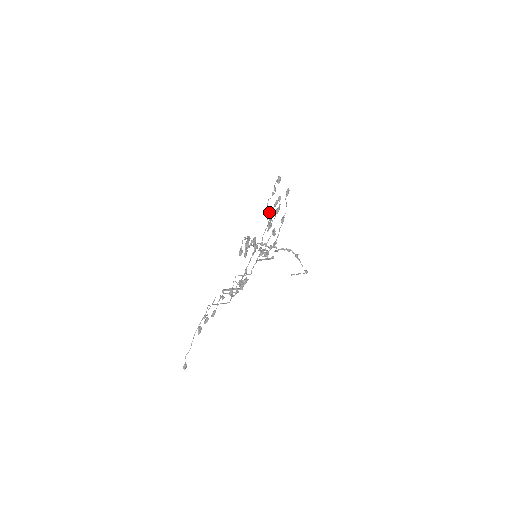
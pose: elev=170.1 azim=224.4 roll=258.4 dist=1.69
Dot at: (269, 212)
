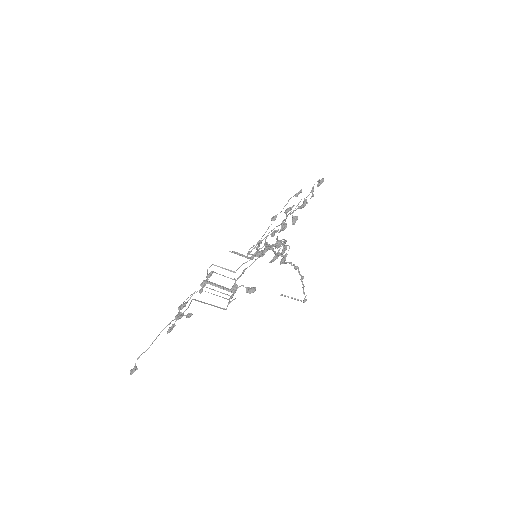
Dot at: (290, 212)
